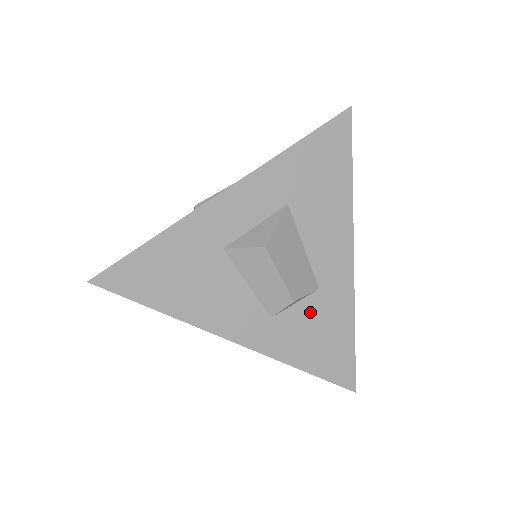
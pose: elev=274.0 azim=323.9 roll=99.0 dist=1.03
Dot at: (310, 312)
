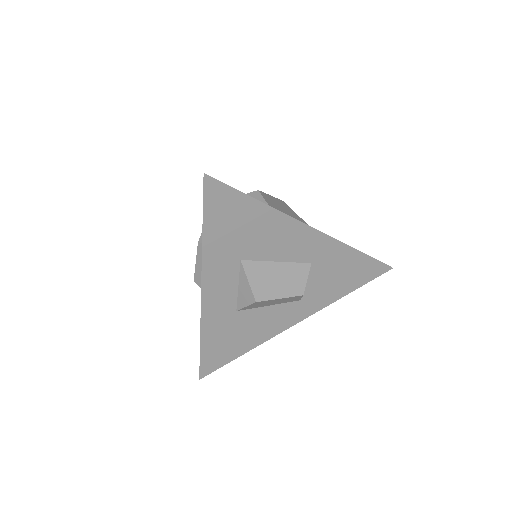
Dot at: (319, 275)
